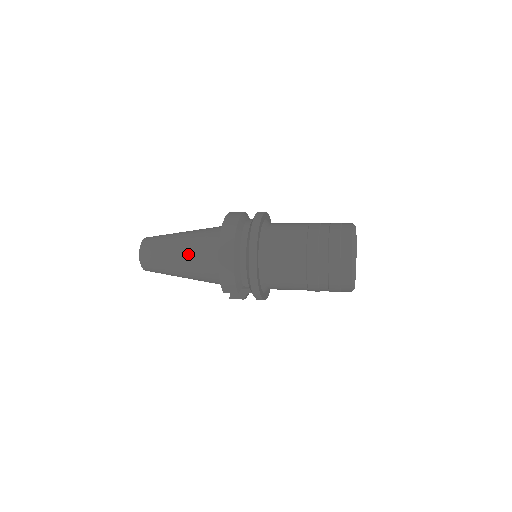
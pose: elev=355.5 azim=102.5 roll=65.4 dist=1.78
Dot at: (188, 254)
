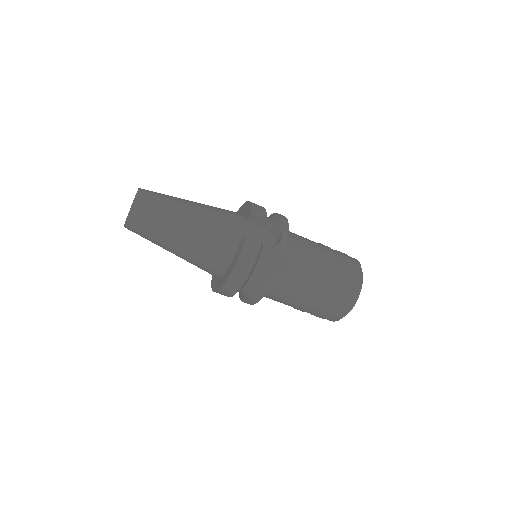
Dot at: occluded
